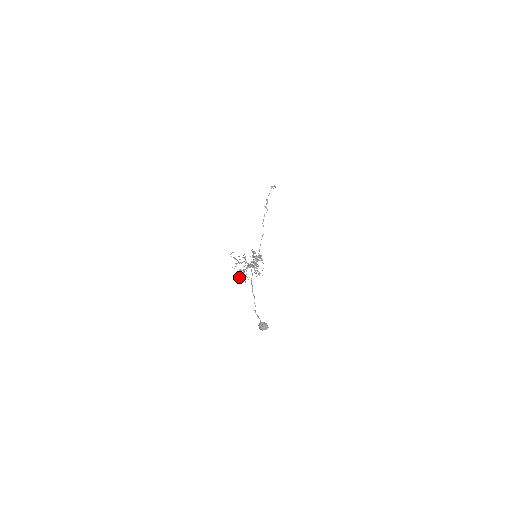
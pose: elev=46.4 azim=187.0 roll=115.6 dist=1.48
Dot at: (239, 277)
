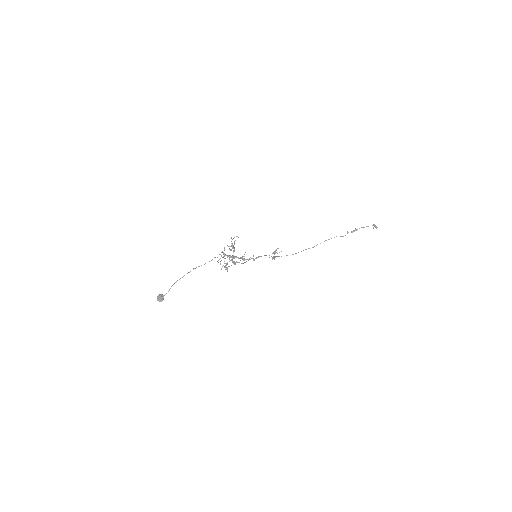
Dot at: occluded
